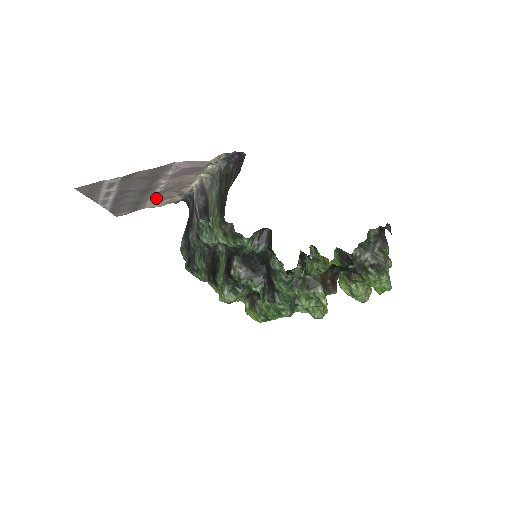
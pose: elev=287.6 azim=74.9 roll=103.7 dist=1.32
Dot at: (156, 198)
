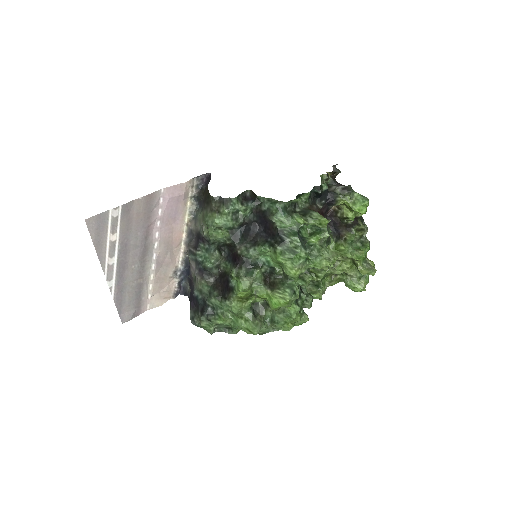
Dot at: (155, 279)
